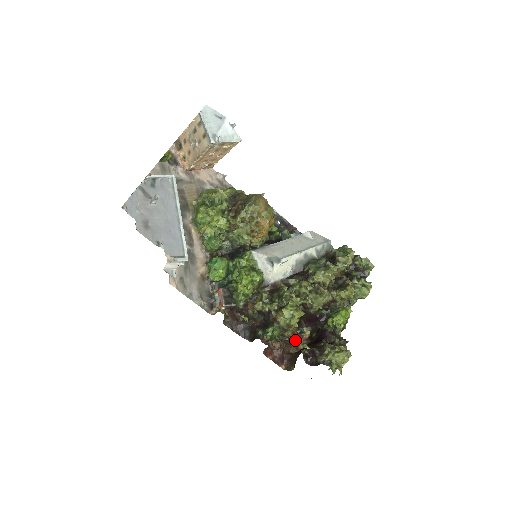
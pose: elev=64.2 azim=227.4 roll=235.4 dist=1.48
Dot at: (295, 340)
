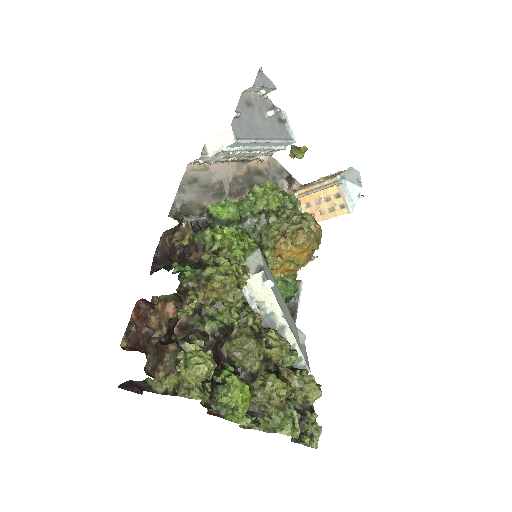
Dot at: (197, 285)
